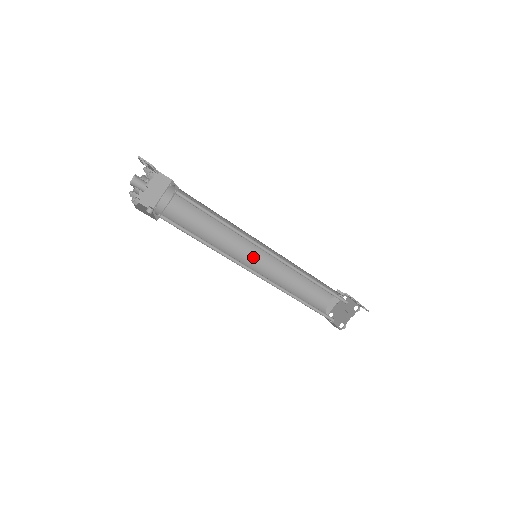
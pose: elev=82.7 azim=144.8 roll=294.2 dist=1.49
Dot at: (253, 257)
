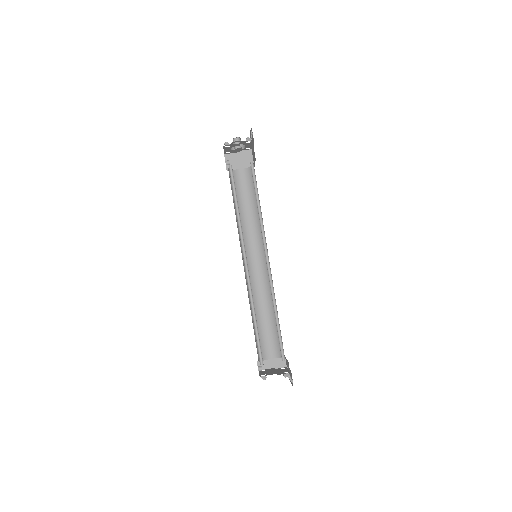
Dot at: (253, 262)
